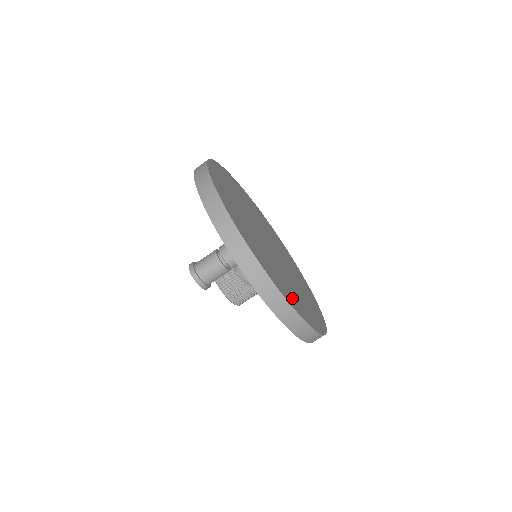
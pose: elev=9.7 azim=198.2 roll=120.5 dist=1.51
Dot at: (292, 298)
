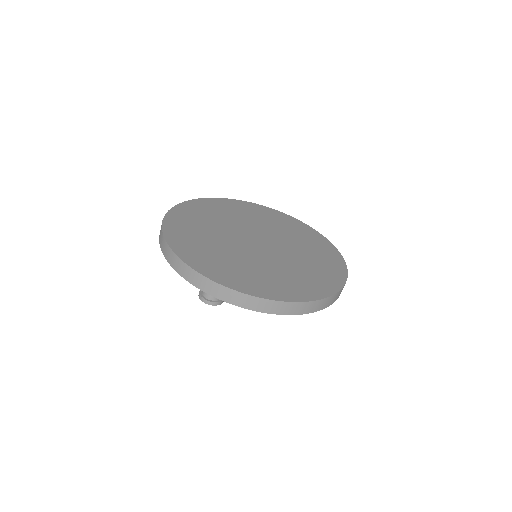
Dot at: (257, 284)
